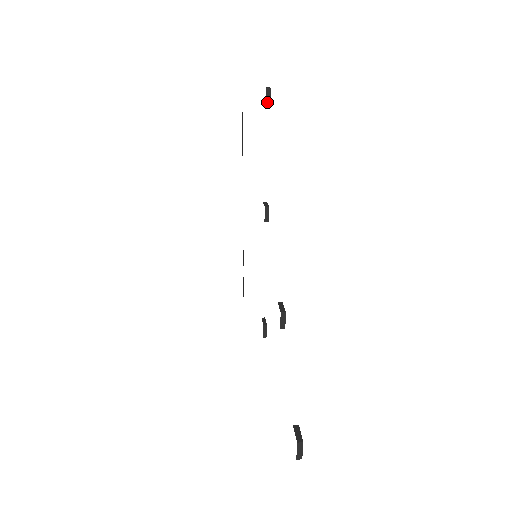
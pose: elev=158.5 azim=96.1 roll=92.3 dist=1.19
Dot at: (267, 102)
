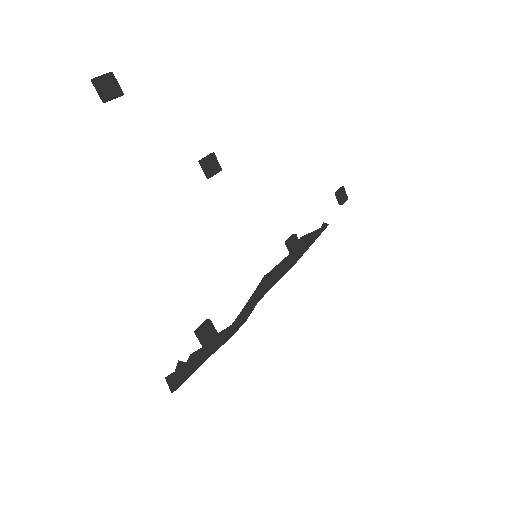
Dot at: (337, 191)
